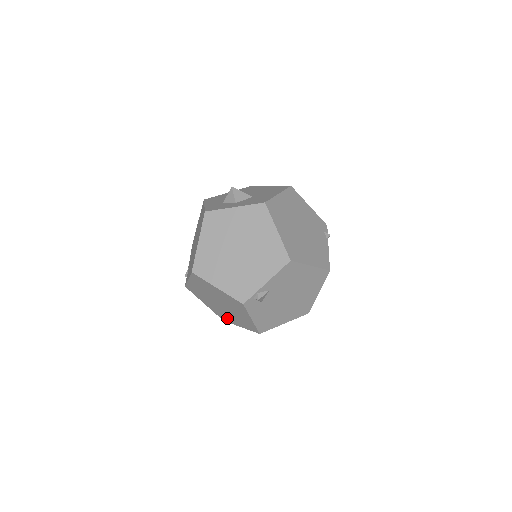
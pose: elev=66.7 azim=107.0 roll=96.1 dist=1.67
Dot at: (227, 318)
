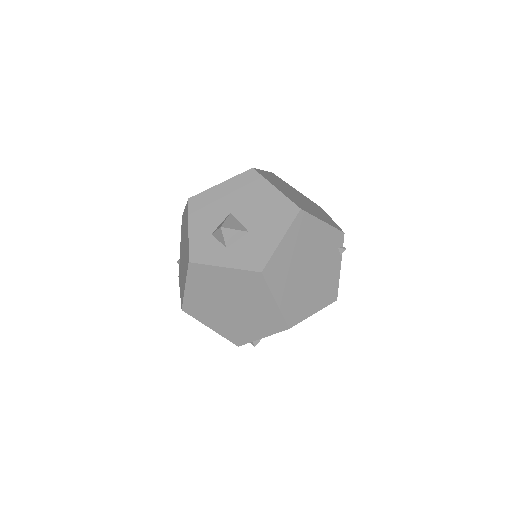
Dot at: occluded
